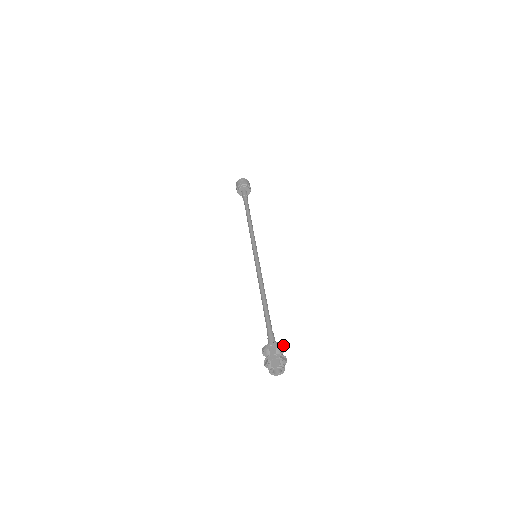
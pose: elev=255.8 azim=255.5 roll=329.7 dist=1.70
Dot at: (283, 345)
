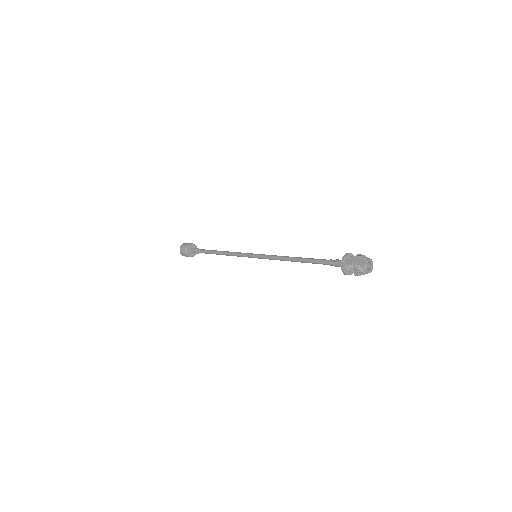
Dot at: (349, 253)
